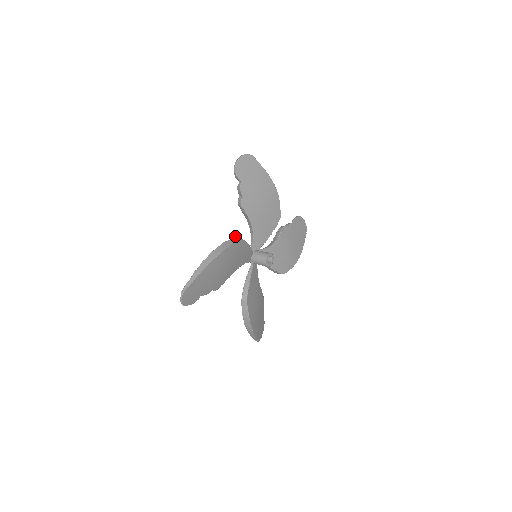
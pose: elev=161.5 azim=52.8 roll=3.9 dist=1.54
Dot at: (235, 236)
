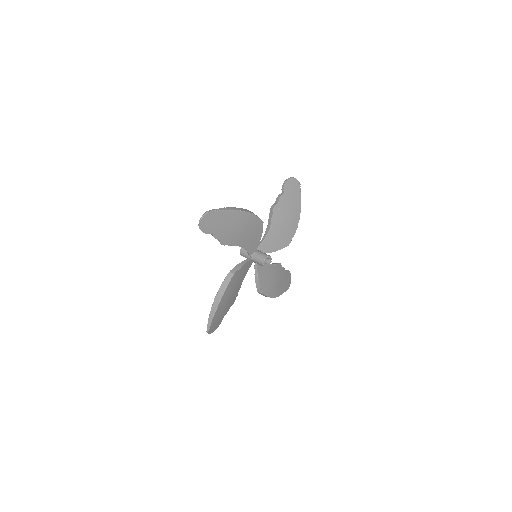
Dot at: occluded
